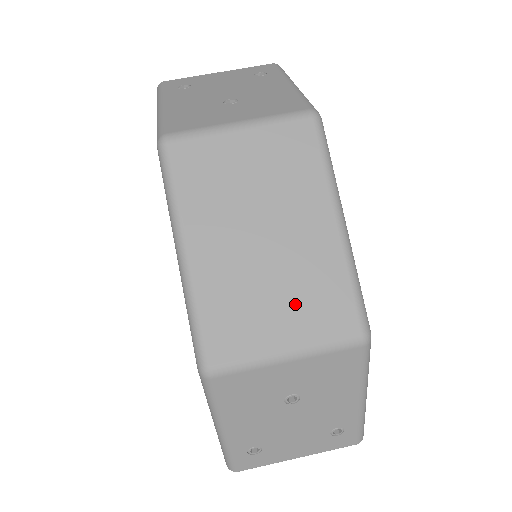
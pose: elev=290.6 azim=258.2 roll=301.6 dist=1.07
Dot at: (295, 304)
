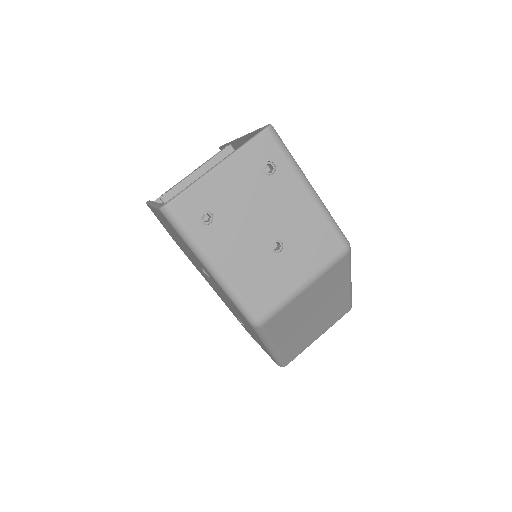
Dot at: (325, 324)
